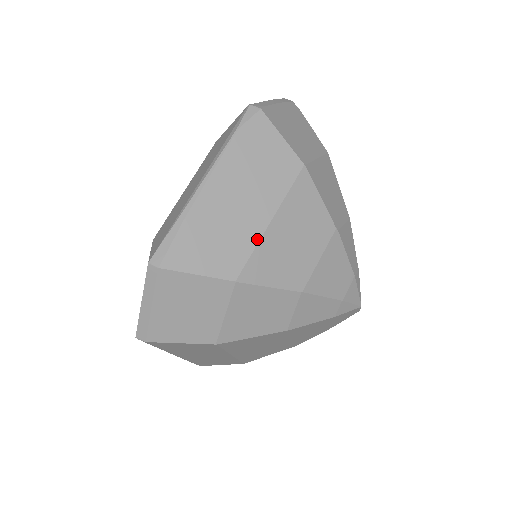
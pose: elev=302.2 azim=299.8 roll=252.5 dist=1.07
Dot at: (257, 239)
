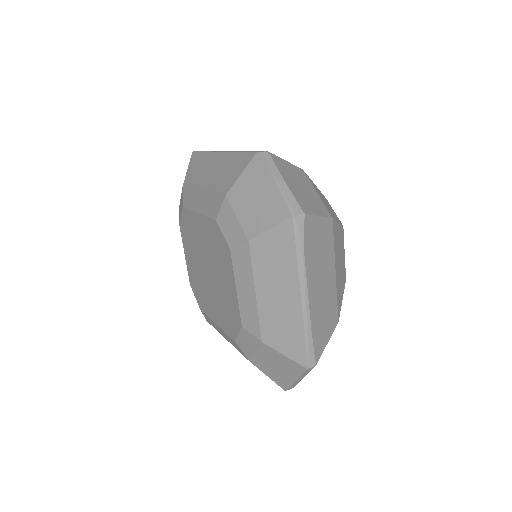
Dot at: (335, 290)
